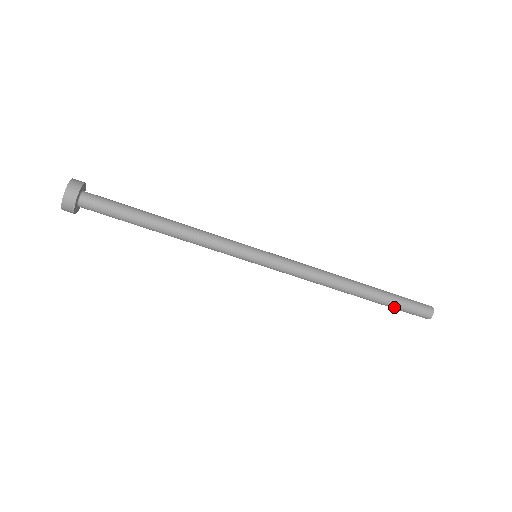
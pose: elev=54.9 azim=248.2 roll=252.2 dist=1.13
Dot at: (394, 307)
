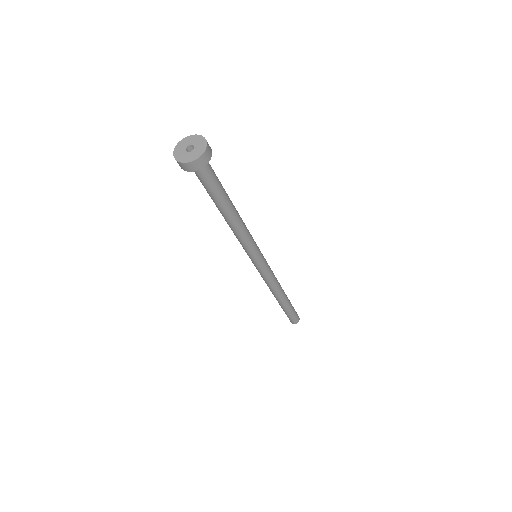
Dot at: (285, 312)
